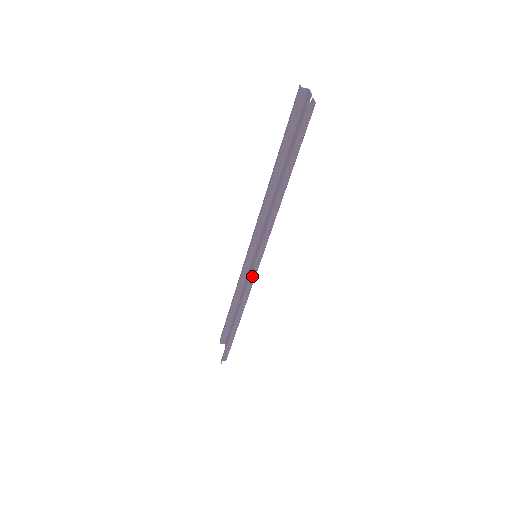
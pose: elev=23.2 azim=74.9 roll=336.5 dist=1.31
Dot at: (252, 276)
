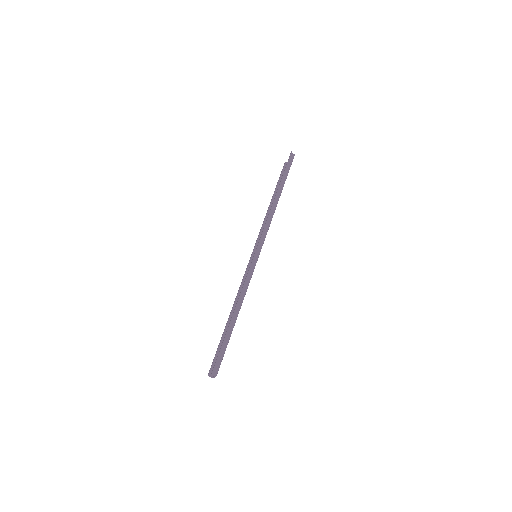
Dot at: (253, 263)
